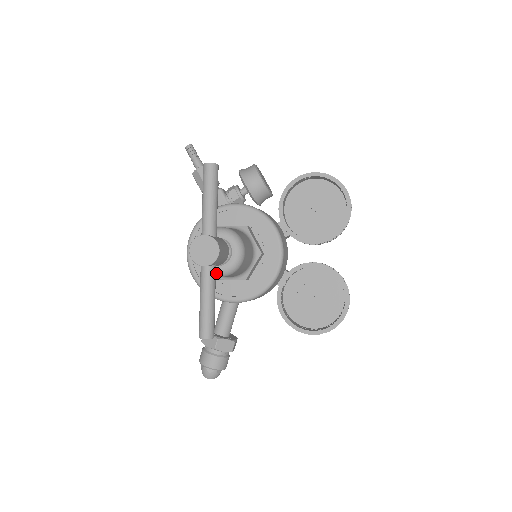
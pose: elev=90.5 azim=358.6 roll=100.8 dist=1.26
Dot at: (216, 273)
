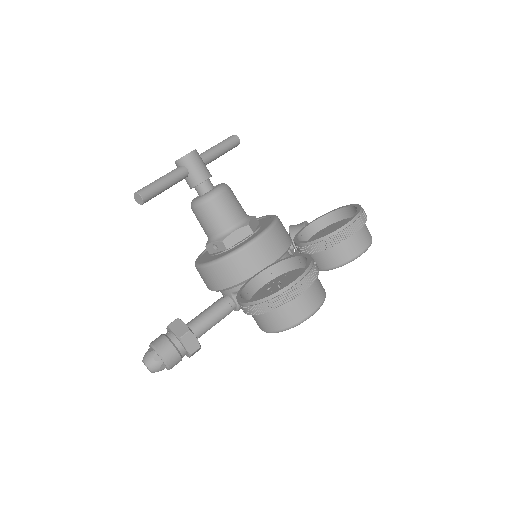
Dot at: (194, 202)
